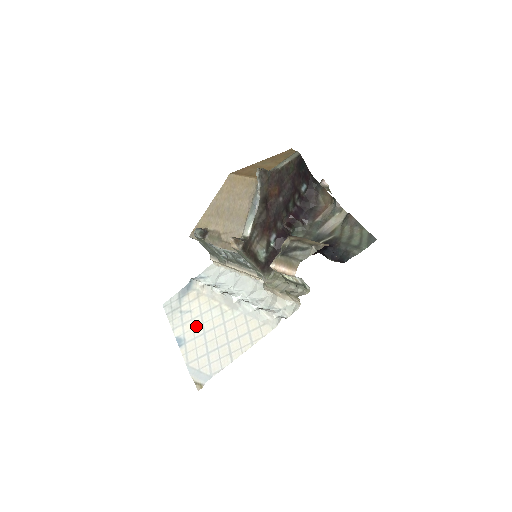
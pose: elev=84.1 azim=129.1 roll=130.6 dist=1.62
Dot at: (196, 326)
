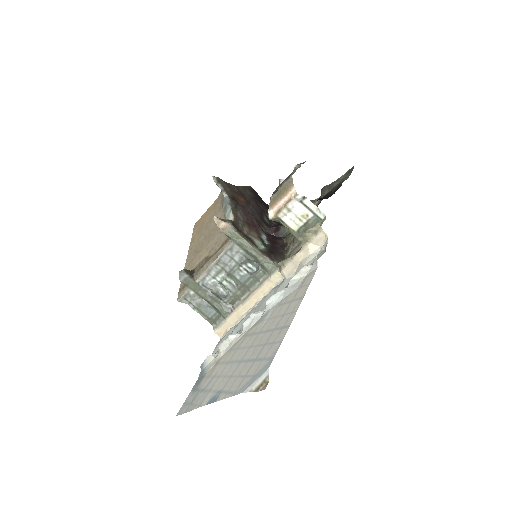
Dot at: (227, 371)
